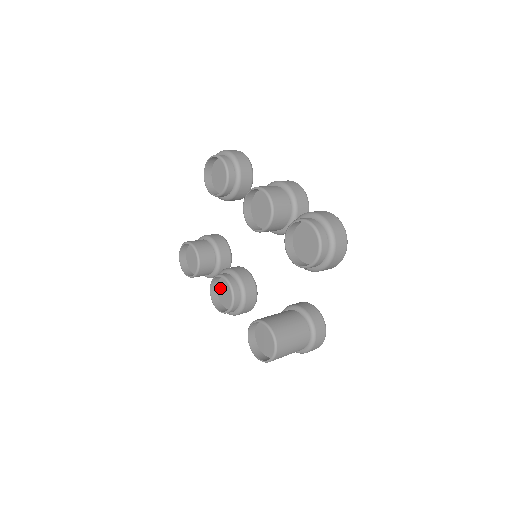
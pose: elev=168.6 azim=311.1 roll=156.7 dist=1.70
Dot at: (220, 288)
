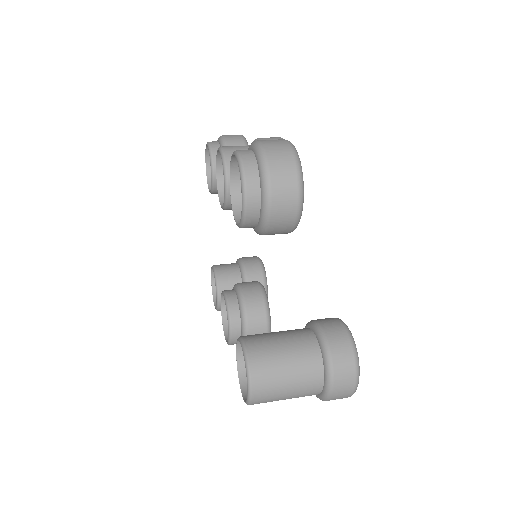
Dot at: occluded
